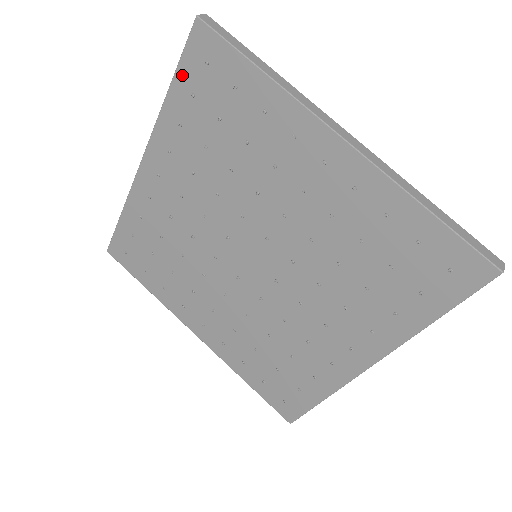
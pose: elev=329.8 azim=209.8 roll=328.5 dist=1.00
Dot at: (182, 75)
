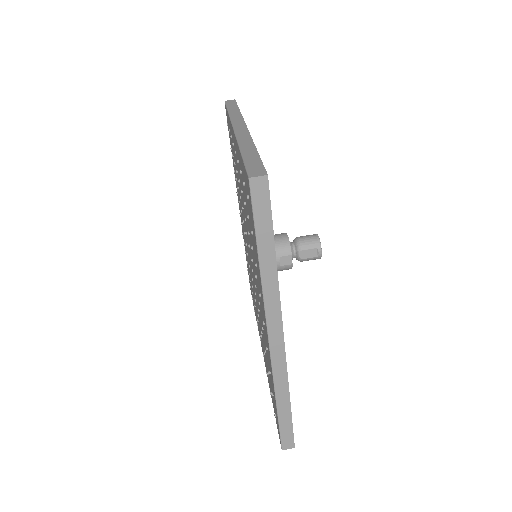
Dot at: (243, 167)
